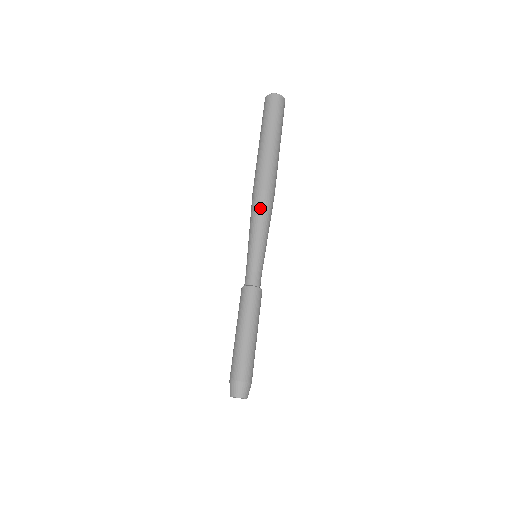
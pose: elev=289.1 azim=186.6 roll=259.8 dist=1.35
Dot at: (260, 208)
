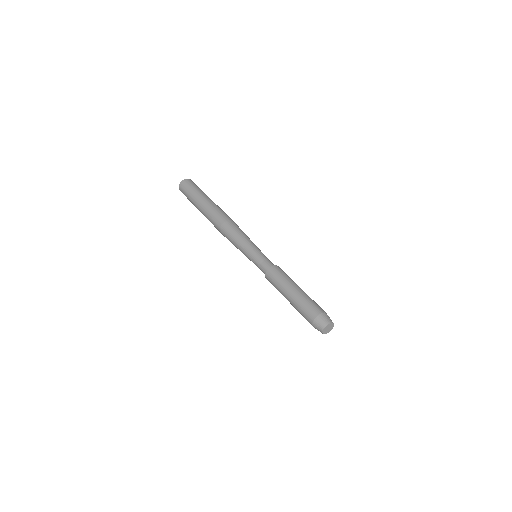
Dot at: (238, 228)
